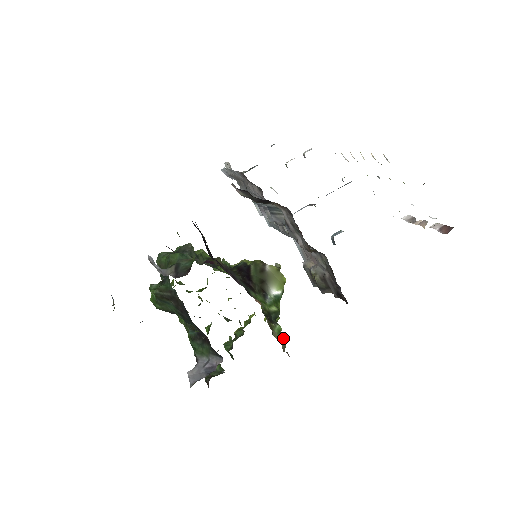
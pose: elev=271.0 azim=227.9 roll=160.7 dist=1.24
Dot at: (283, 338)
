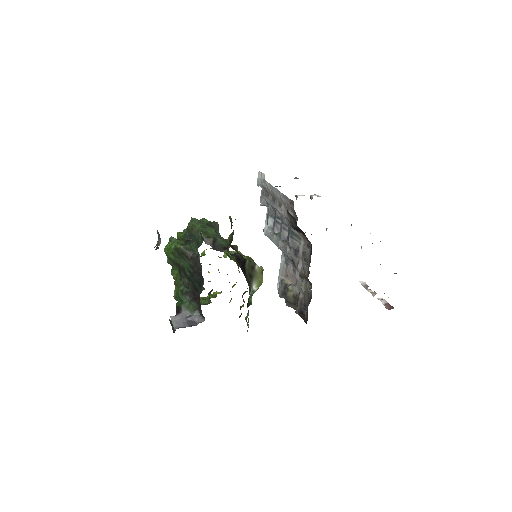
Dot at: (247, 324)
